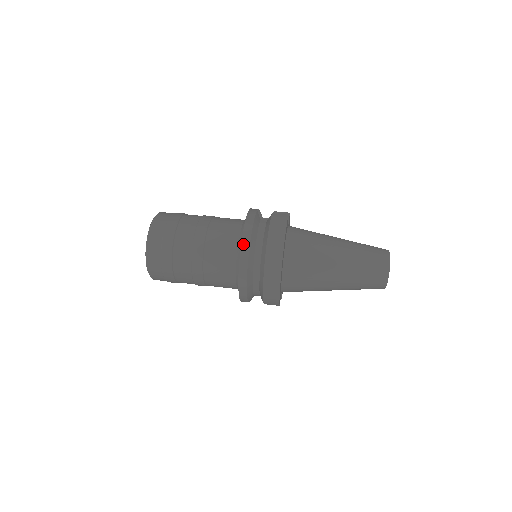
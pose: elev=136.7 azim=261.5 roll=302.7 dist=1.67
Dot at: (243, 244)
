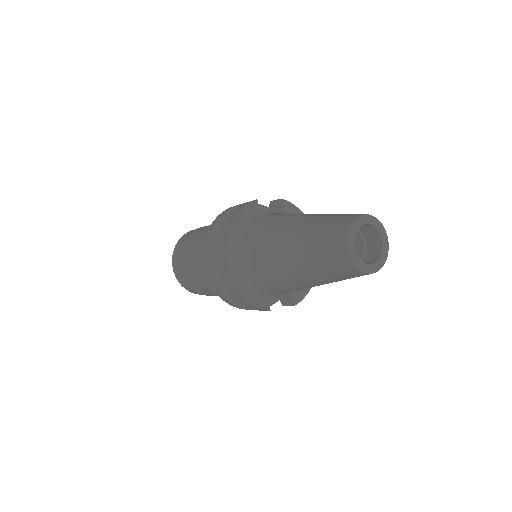
Dot at: (205, 240)
